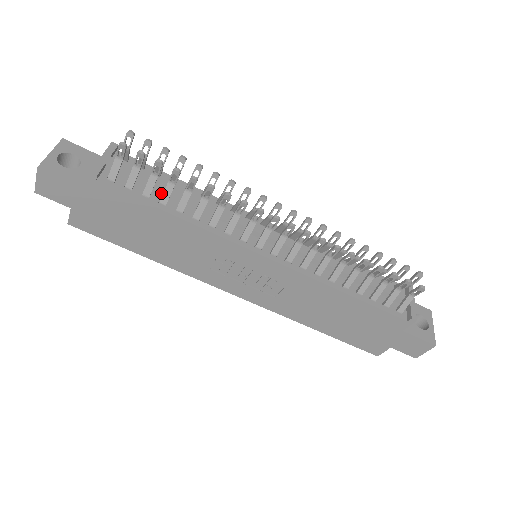
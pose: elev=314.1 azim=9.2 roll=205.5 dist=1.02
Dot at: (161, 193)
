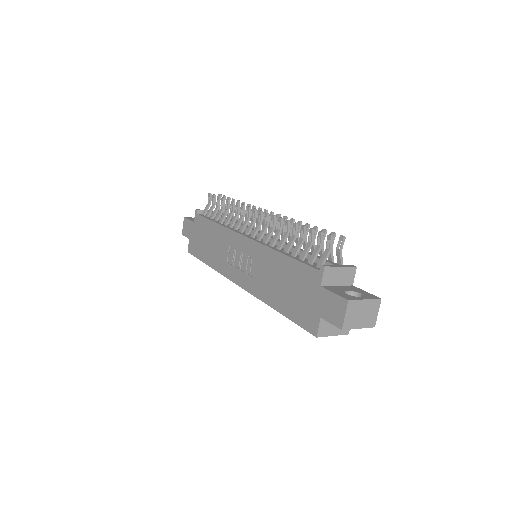
Dot at: occluded
